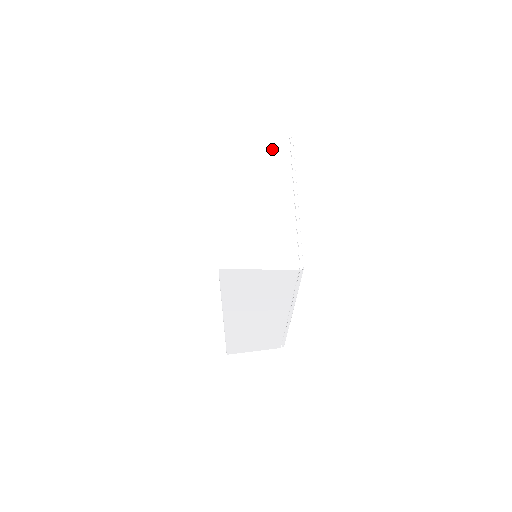
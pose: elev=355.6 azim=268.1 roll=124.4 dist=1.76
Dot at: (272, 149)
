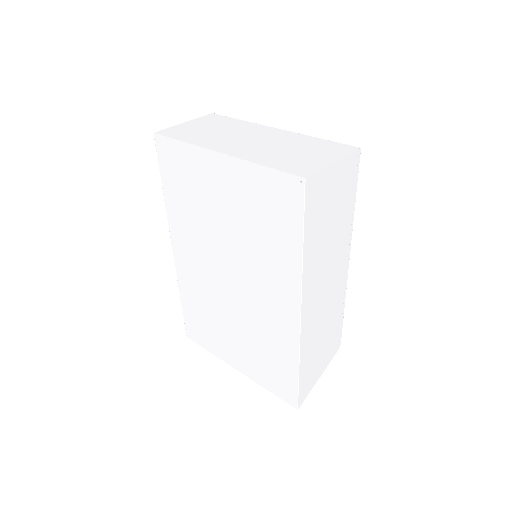
Dot at: (211, 121)
